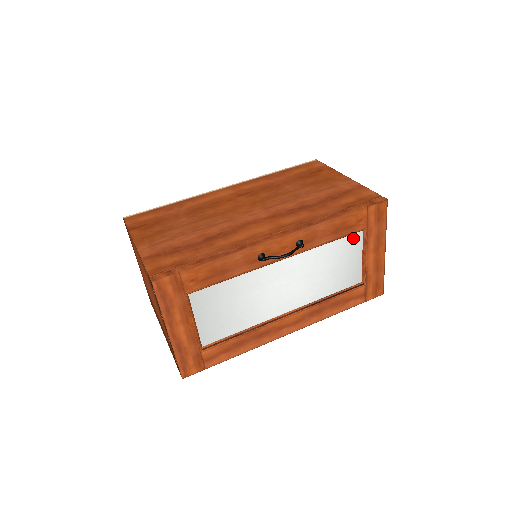
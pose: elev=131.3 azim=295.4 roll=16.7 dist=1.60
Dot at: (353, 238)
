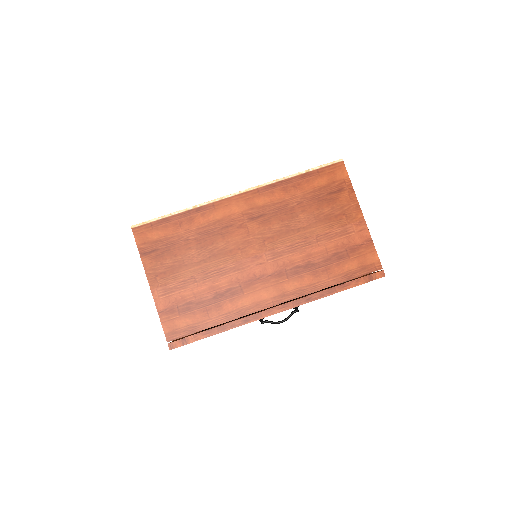
Dot at: occluded
